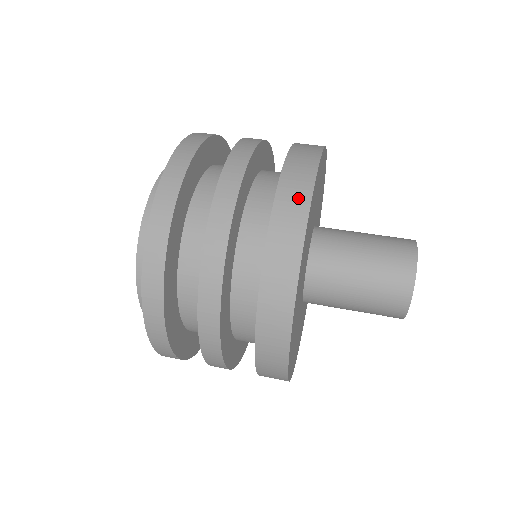
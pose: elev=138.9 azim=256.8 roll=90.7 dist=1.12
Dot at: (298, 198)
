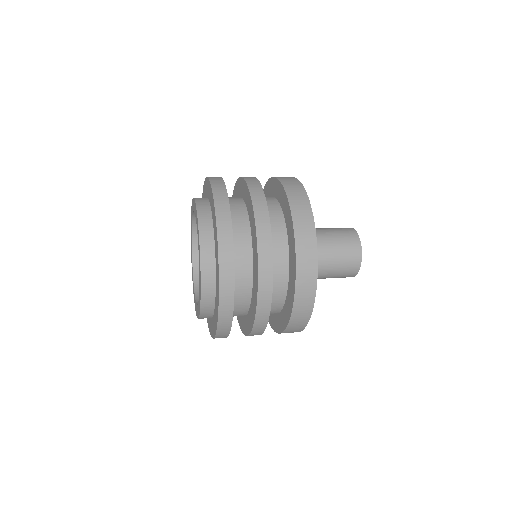
Dot at: (307, 225)
